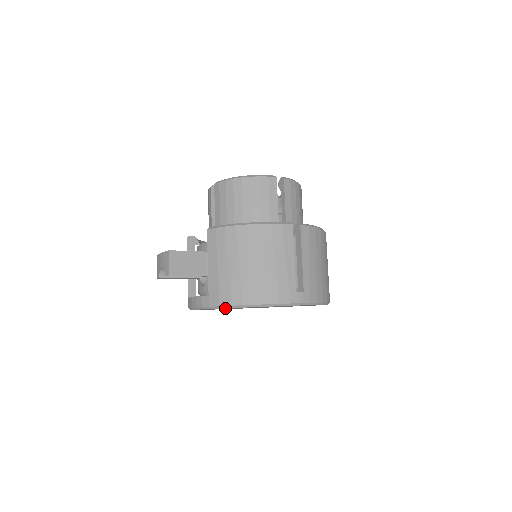
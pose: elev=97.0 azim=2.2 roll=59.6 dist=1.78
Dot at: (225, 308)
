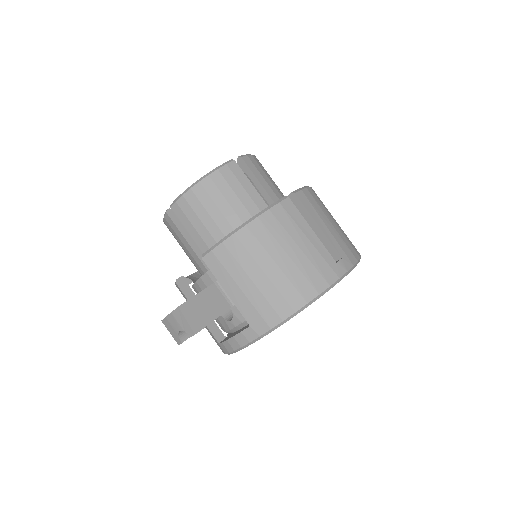
Dot at: occluded
